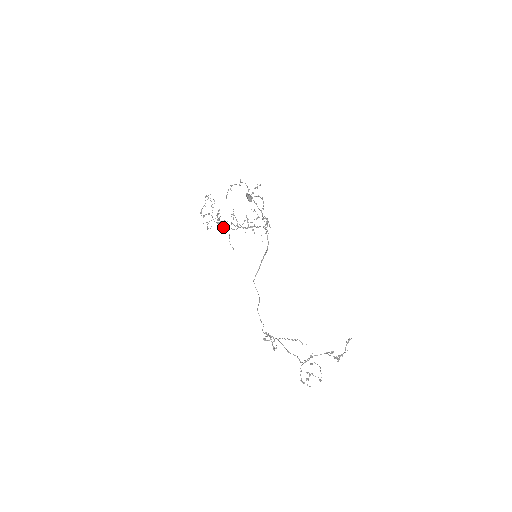
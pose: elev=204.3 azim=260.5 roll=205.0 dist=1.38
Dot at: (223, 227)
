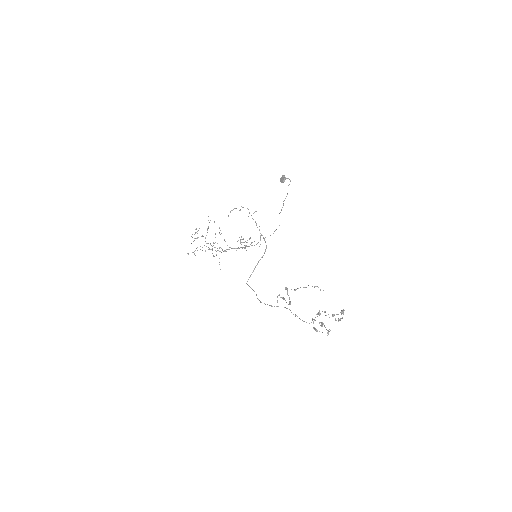
Dot at: (215, 247)
